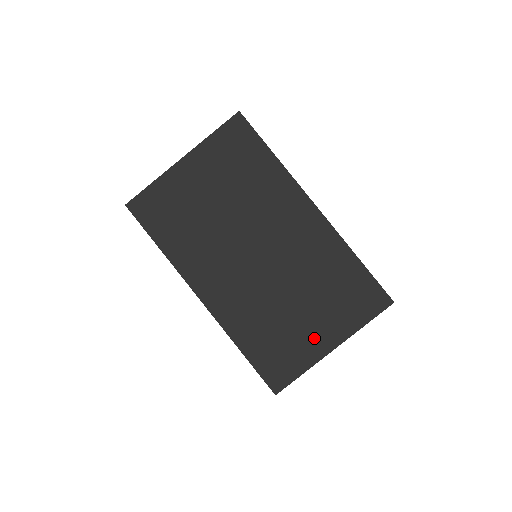
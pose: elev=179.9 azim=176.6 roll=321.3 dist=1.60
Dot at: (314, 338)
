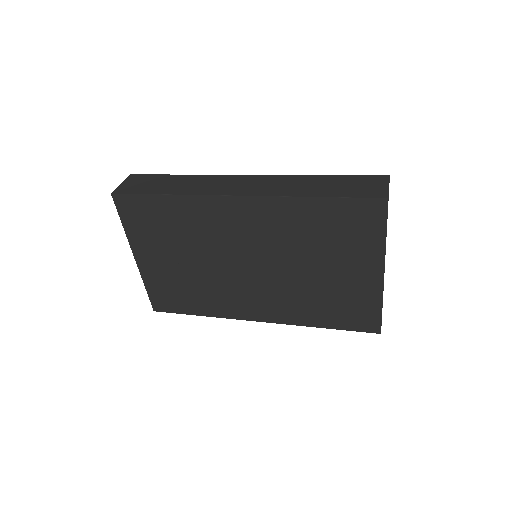
Dot at: (359, 280)
